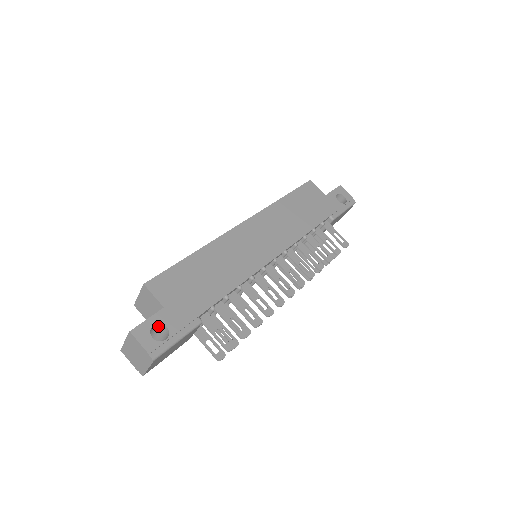
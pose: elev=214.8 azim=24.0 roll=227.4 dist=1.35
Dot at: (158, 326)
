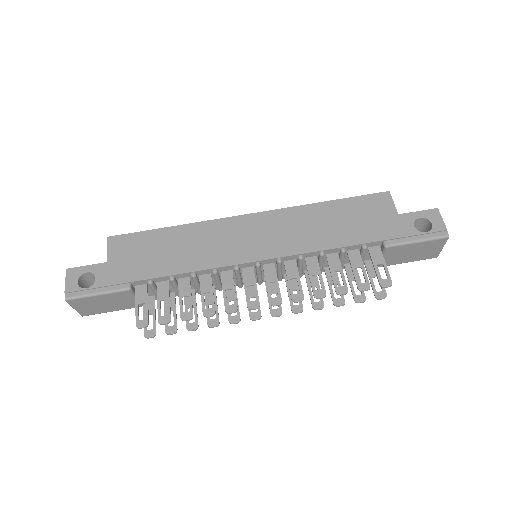
Dot at: (95, 276)
